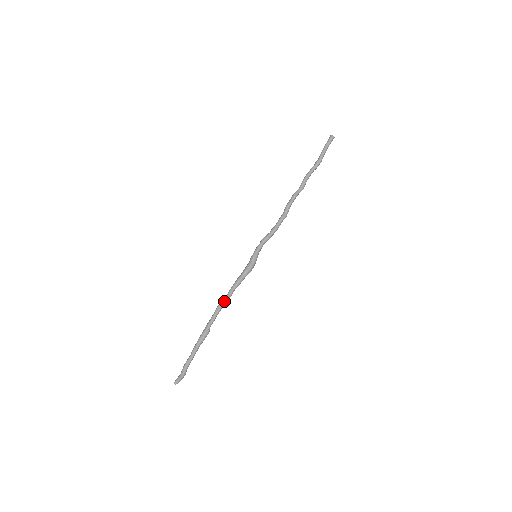
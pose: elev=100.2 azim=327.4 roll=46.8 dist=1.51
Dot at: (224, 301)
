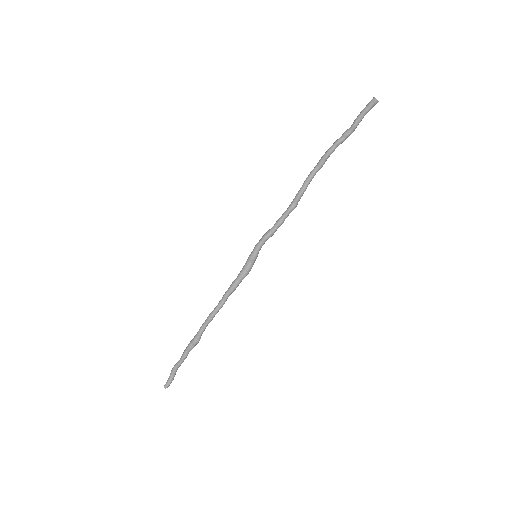
Dot at: (218, 310)
